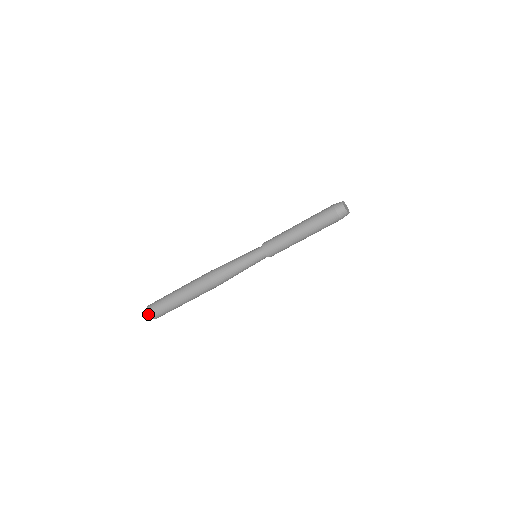
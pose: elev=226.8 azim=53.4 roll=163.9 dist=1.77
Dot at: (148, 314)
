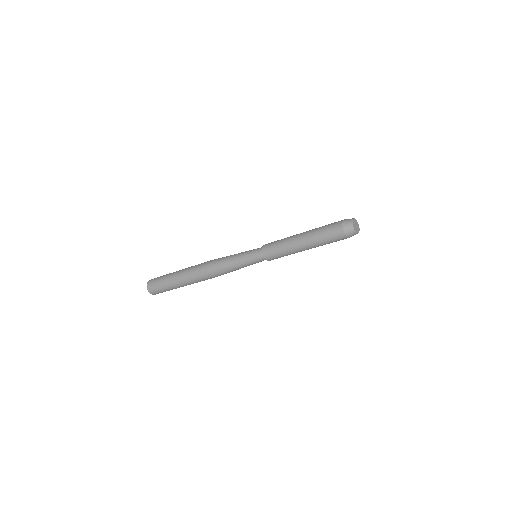
Dot at: (147, 285)
